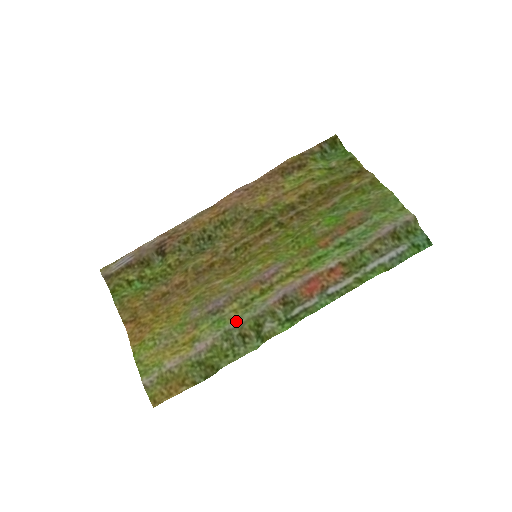
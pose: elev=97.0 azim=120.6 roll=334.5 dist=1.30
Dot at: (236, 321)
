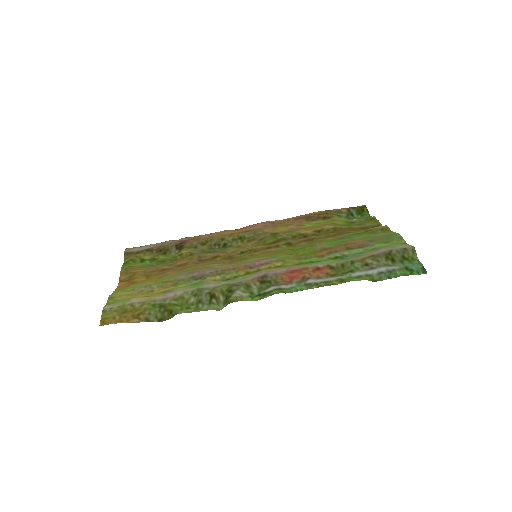
Dot at: (212, 284)
